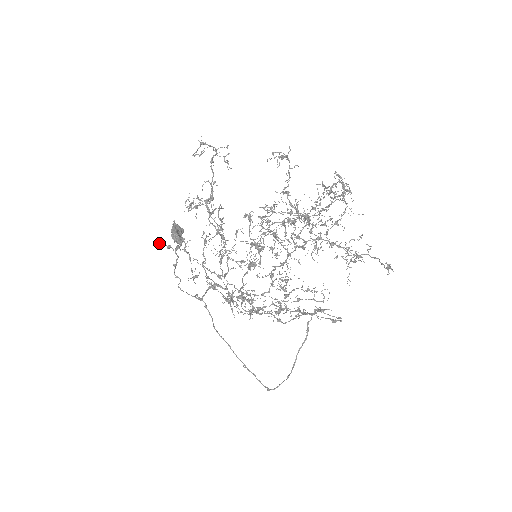
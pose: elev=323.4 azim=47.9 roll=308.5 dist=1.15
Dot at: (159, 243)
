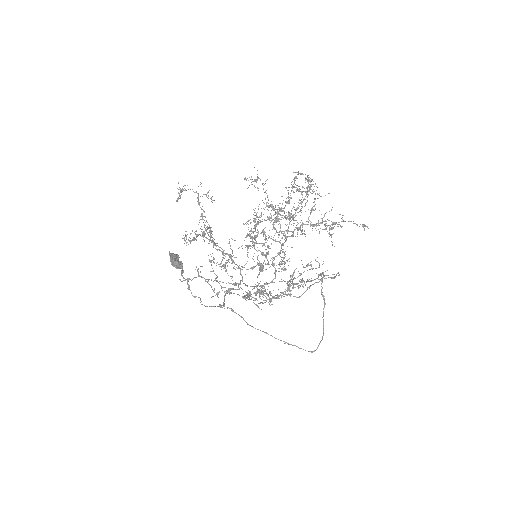
Dot at: (181, 281)
